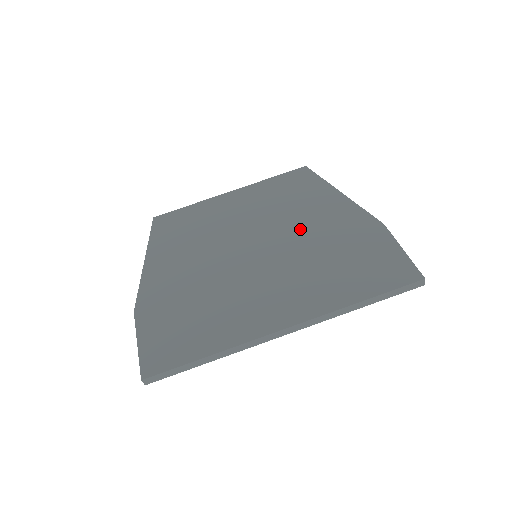
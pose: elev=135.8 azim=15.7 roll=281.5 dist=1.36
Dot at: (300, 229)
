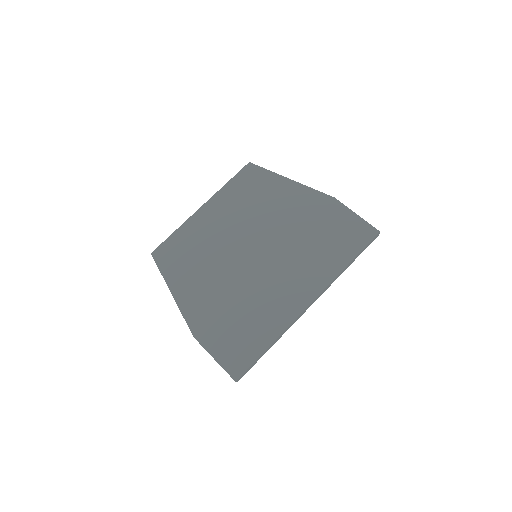
Dot at: (277, 222)
